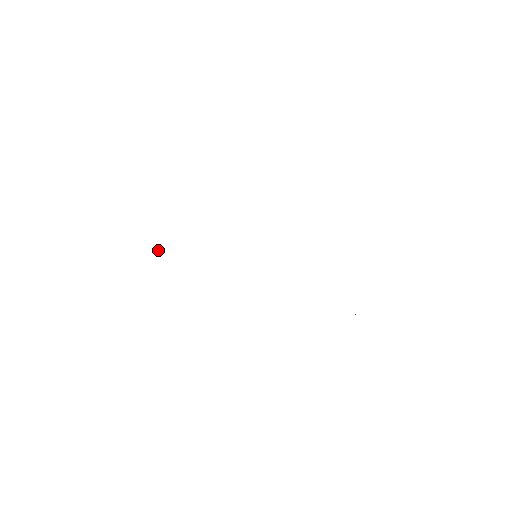
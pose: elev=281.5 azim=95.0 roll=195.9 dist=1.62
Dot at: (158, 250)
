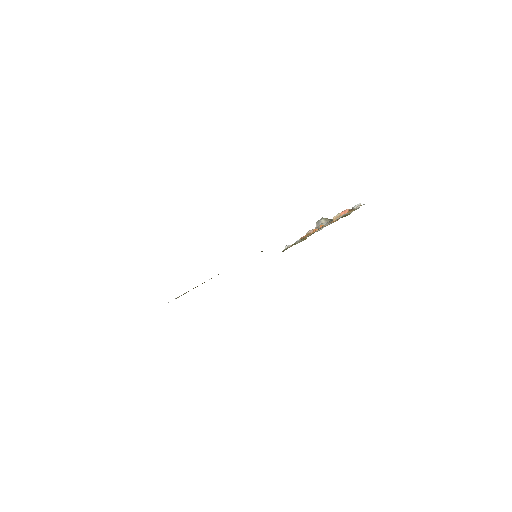
Dot at: occluded
